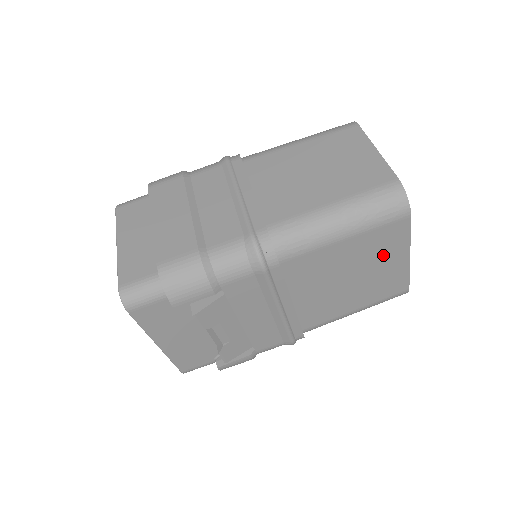
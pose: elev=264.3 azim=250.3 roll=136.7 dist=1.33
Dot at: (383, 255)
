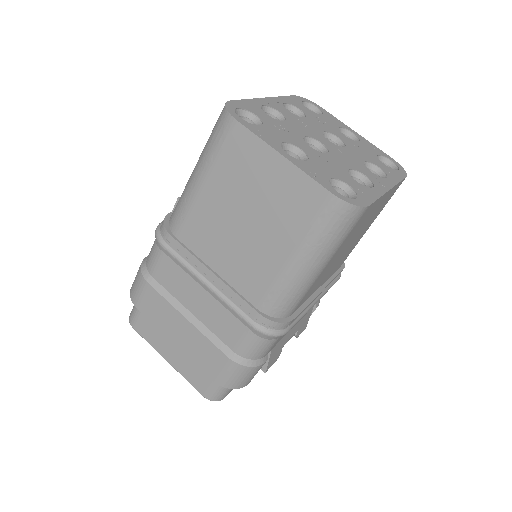
Dot at: (365, 220)
